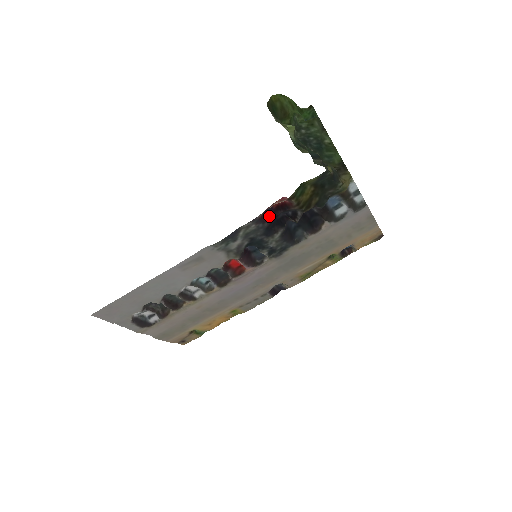
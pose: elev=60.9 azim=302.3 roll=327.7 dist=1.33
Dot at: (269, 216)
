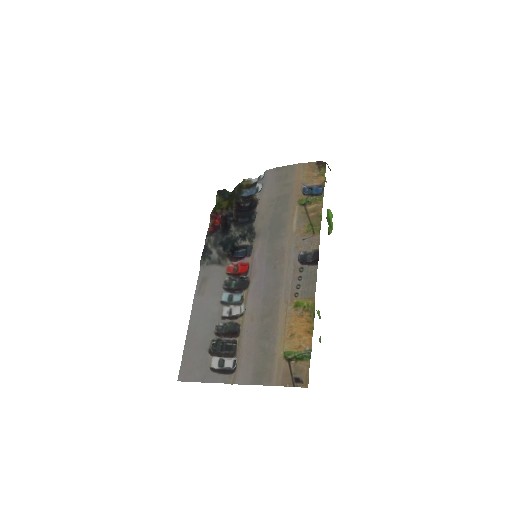
Dot at: (218, 229)
